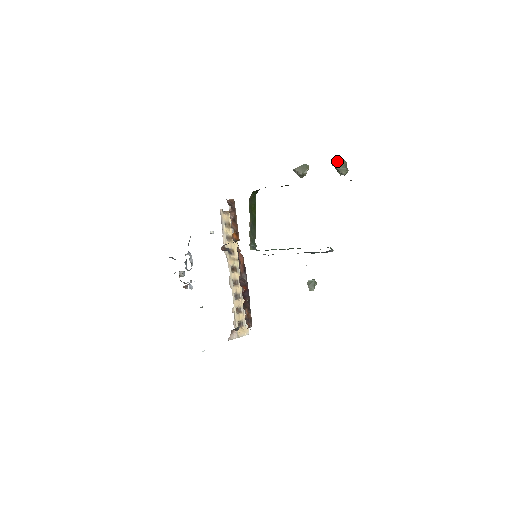
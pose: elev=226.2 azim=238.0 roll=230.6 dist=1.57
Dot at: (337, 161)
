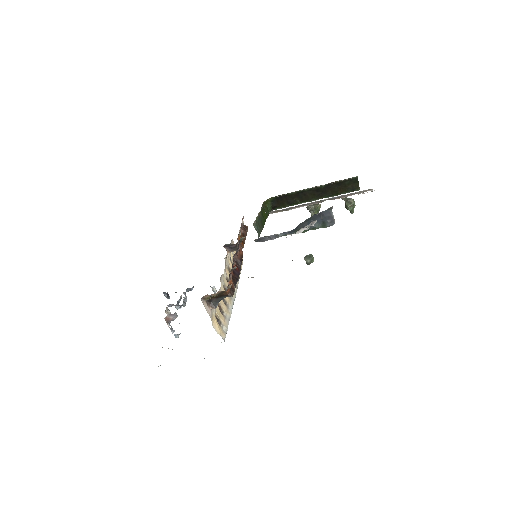
Dot at: (346, 197)
